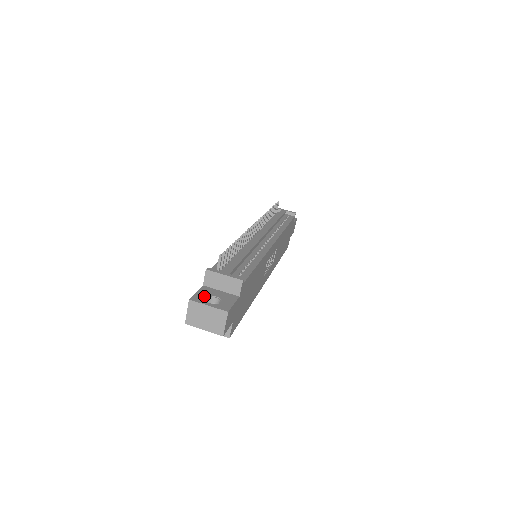
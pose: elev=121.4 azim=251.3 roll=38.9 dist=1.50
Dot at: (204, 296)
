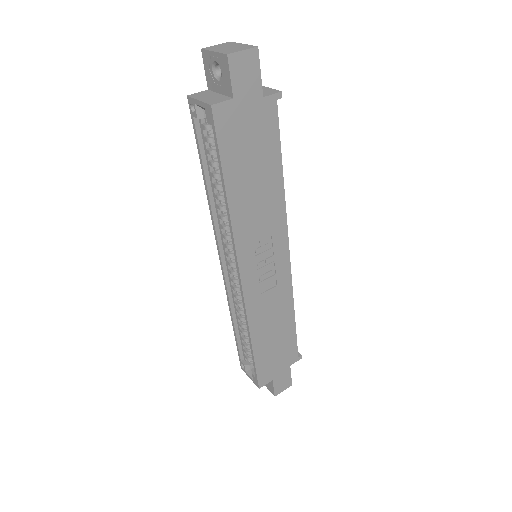
Dot at: occluded
